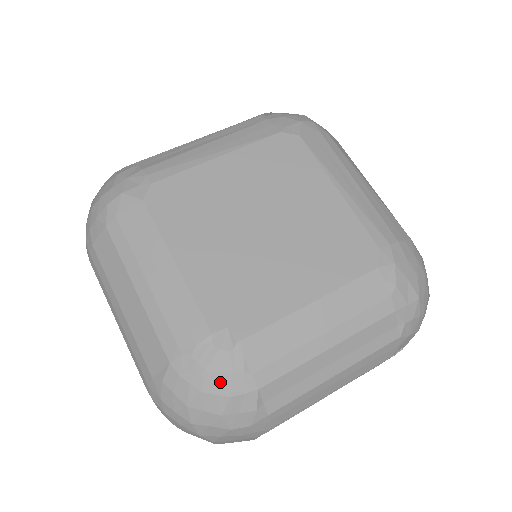
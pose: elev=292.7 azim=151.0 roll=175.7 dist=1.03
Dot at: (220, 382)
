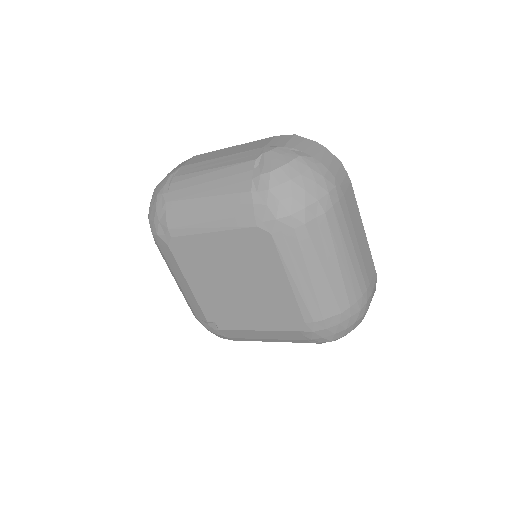
Dot at: occluded
